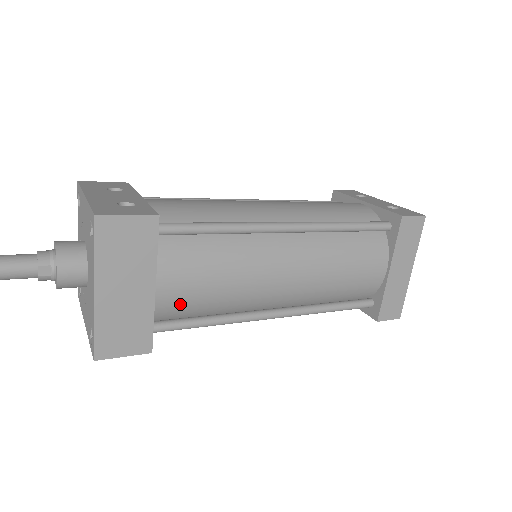
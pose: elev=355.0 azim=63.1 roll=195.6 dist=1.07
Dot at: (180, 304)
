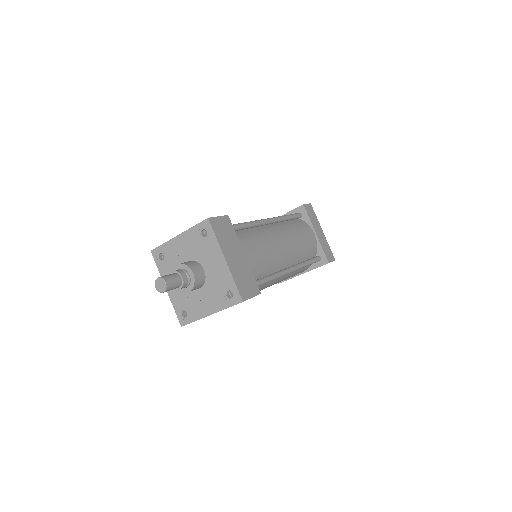
Dot at: (255, 266)
